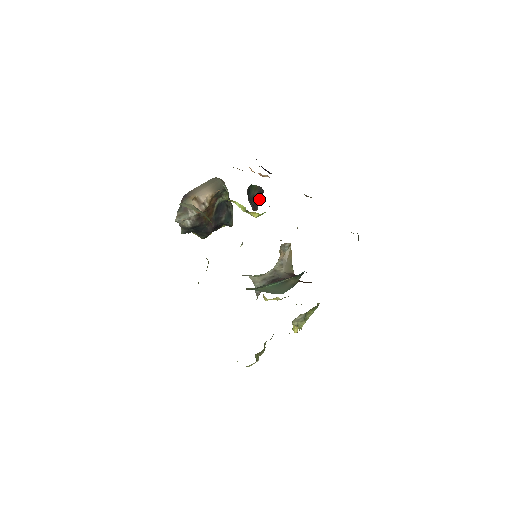
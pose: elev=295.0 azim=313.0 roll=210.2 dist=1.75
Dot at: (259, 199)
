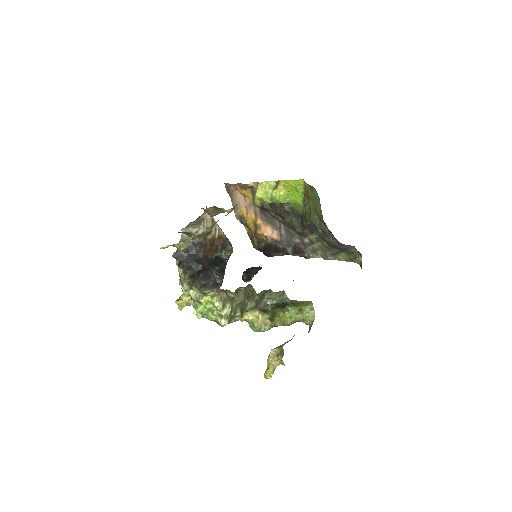
Dot at: (255, 273)
